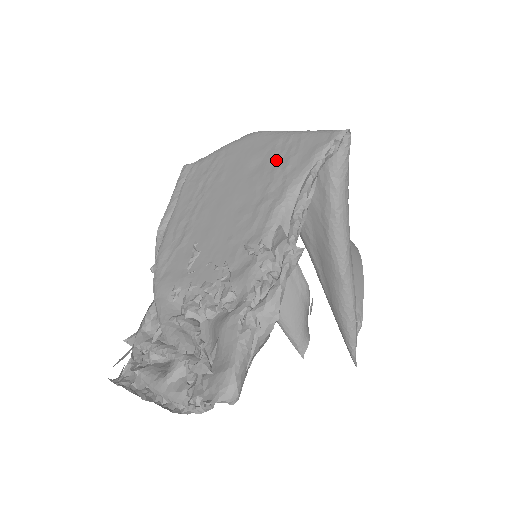
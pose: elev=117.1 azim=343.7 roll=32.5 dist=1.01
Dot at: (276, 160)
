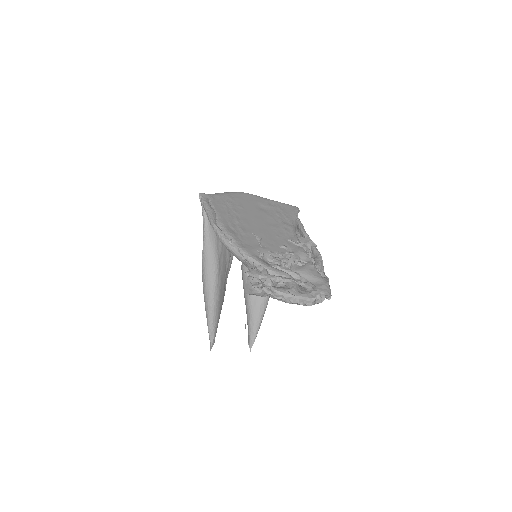
Dot at: (274, 209)
